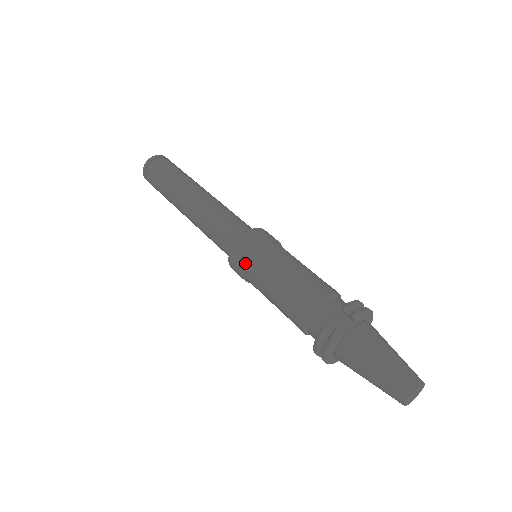
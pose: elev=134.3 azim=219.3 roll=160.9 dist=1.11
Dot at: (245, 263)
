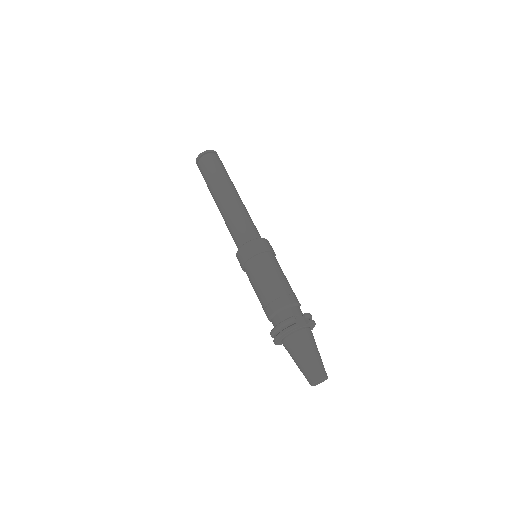
Dot at: (253, 256)
